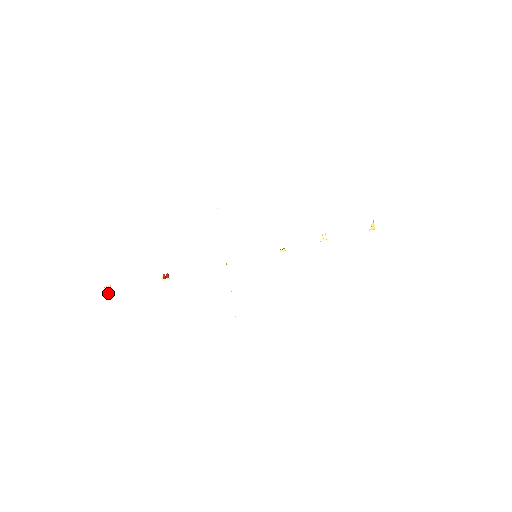
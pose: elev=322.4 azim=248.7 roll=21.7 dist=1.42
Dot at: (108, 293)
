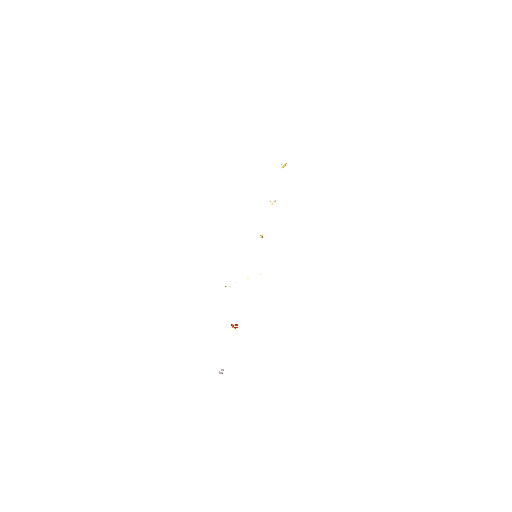
Dot at: (221, 372)
